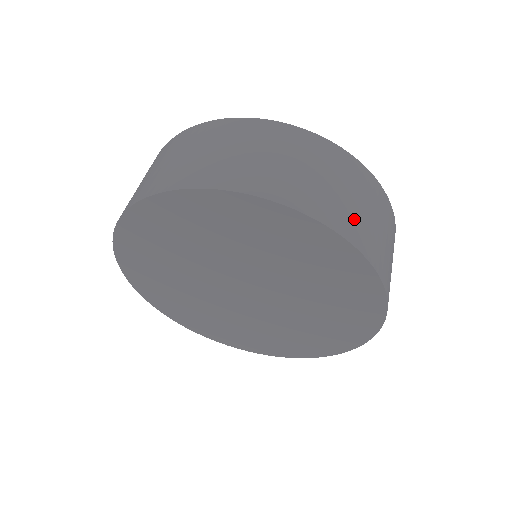
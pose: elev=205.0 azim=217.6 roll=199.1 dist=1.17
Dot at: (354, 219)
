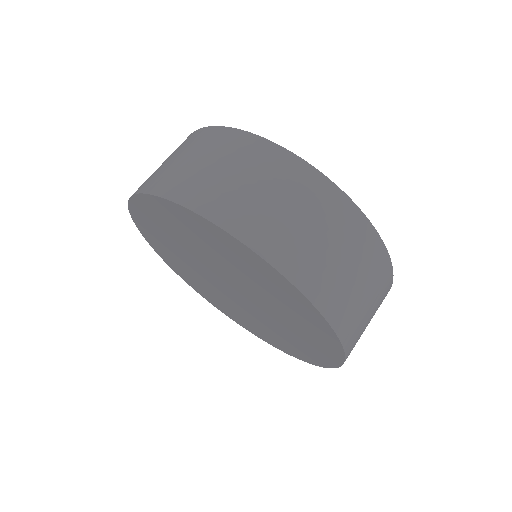
Dot at: (329, 280)
